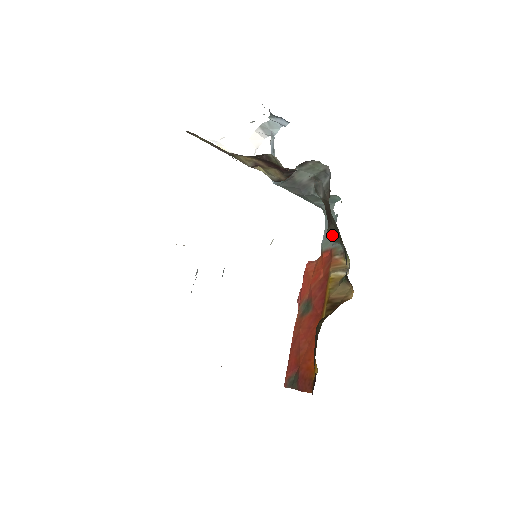
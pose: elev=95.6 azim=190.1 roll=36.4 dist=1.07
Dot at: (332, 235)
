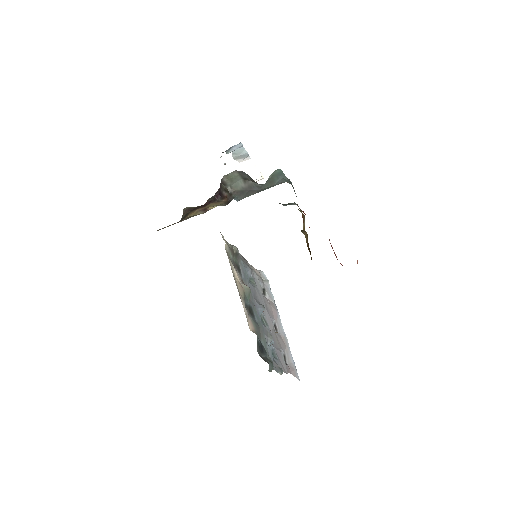
Dot at: occluded
